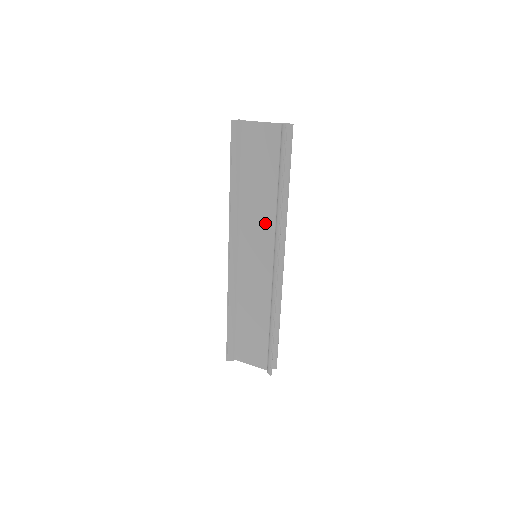
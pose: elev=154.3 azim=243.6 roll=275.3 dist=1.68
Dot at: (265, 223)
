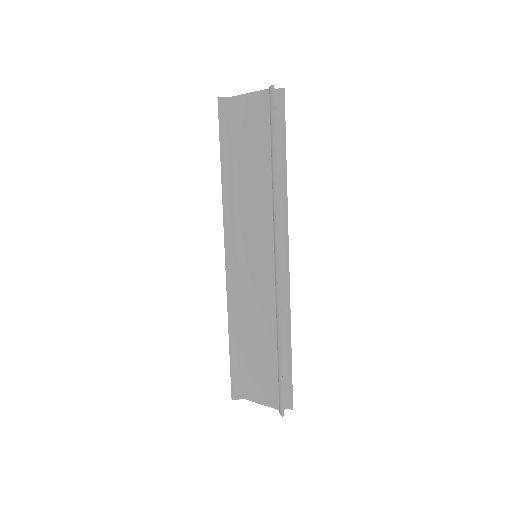
Dot at: (262, 212)
